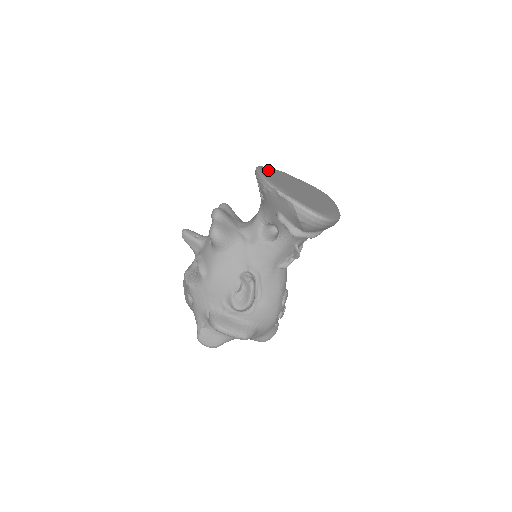
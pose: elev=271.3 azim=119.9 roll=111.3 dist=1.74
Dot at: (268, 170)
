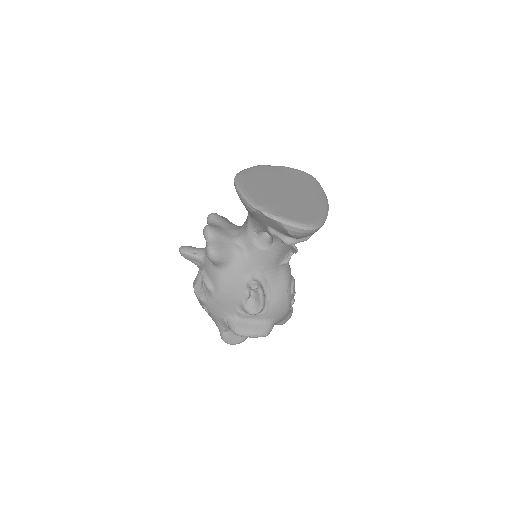
Dot at: (246, 178)
